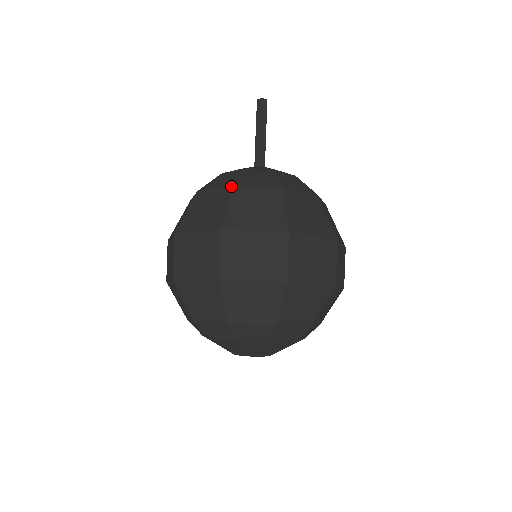
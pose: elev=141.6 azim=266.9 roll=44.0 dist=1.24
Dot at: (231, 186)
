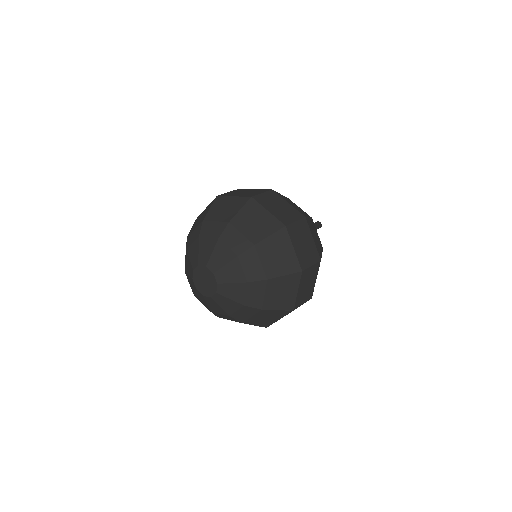
Dot at: occluded
